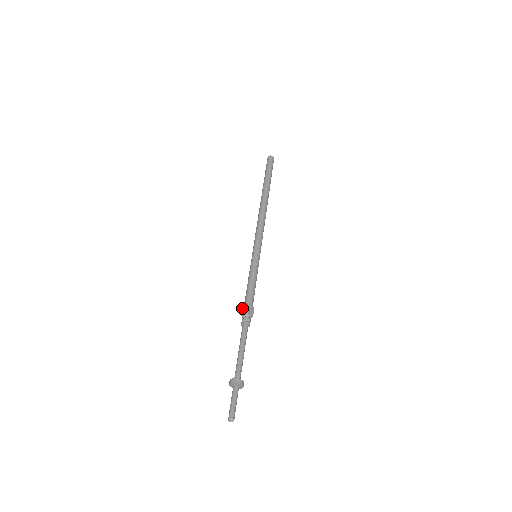
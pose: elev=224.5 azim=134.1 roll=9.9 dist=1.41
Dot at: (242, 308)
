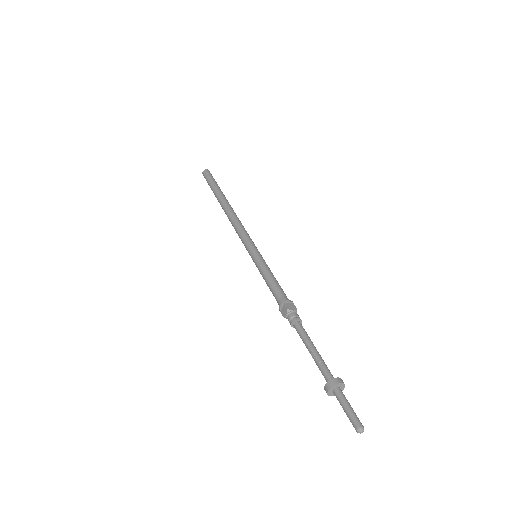
Dot at: (280, 310)
